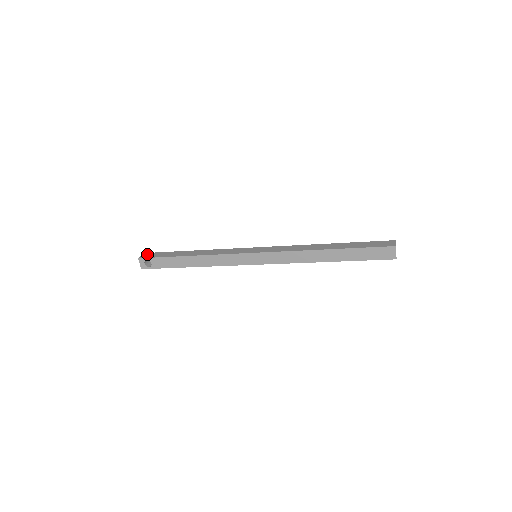
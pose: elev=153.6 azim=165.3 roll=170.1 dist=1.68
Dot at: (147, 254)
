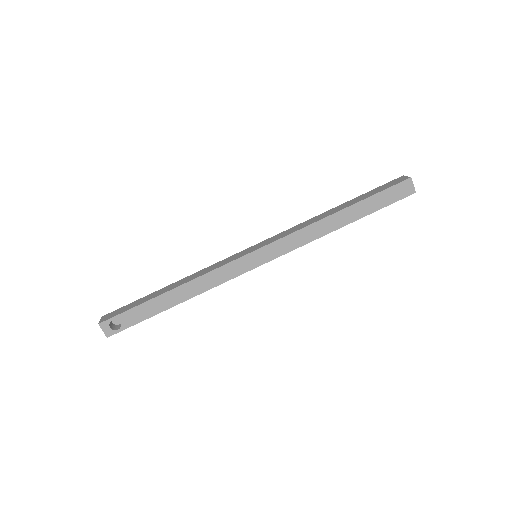
Dot at: (108, 315)
